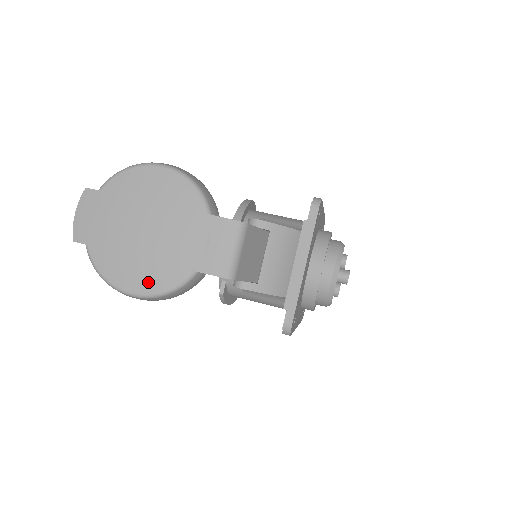
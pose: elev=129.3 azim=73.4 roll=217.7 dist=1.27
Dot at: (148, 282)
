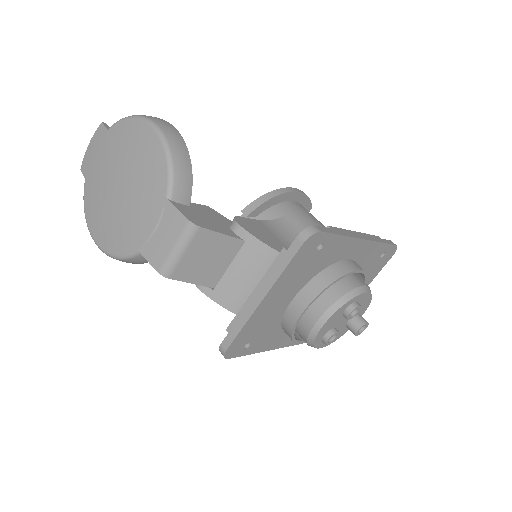
Dot at: (106, 239)
